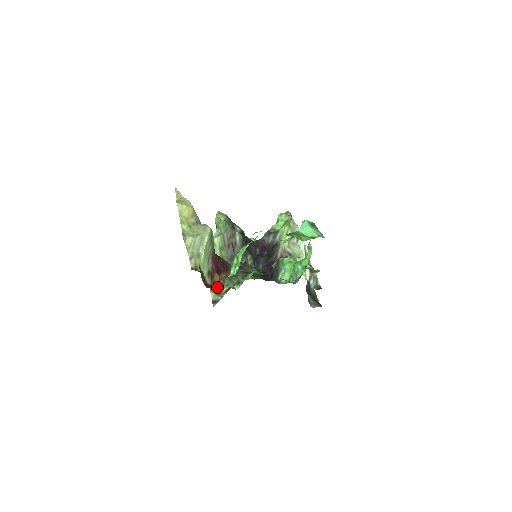
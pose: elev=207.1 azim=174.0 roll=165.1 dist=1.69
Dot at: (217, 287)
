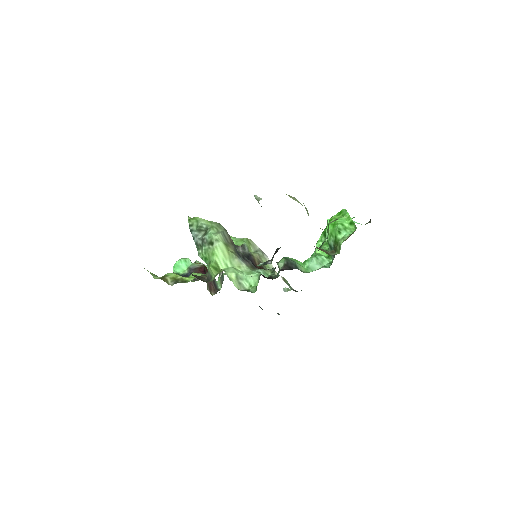
Dot at: (321, 250)
